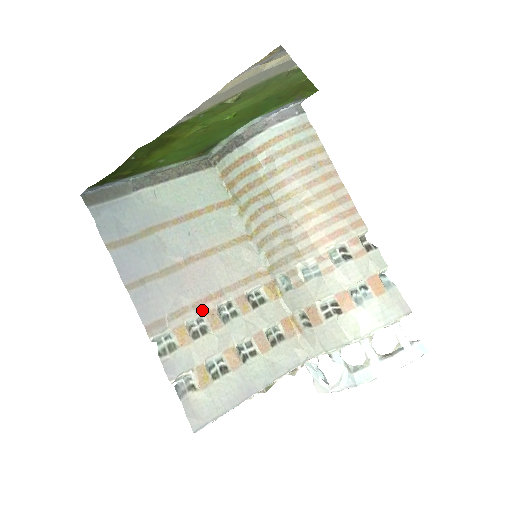
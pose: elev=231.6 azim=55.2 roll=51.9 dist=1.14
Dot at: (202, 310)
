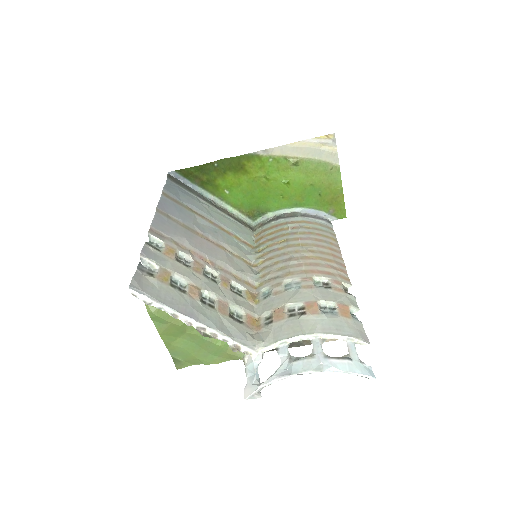
Dot at: (194, 258)
